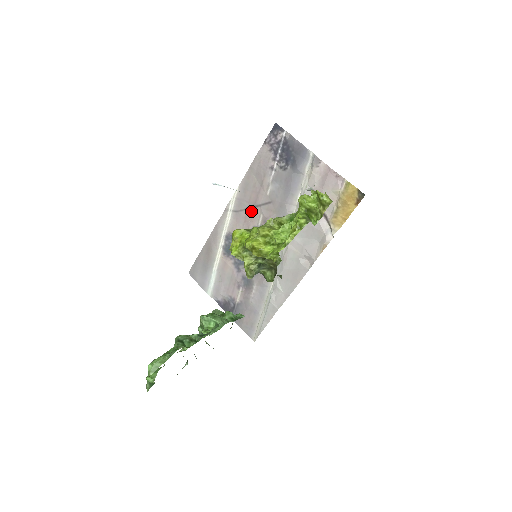
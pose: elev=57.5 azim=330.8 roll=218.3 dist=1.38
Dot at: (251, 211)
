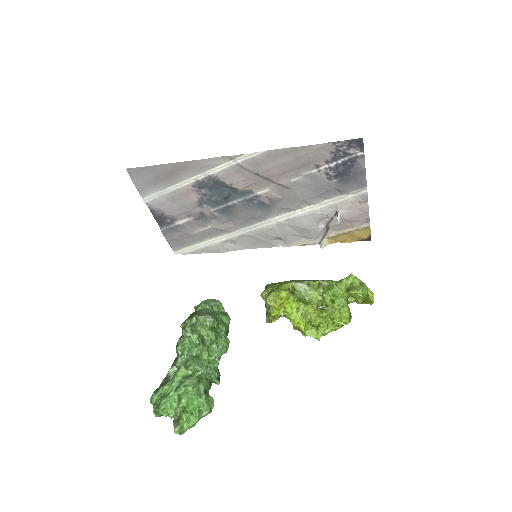
Dot at: (260, 179)
